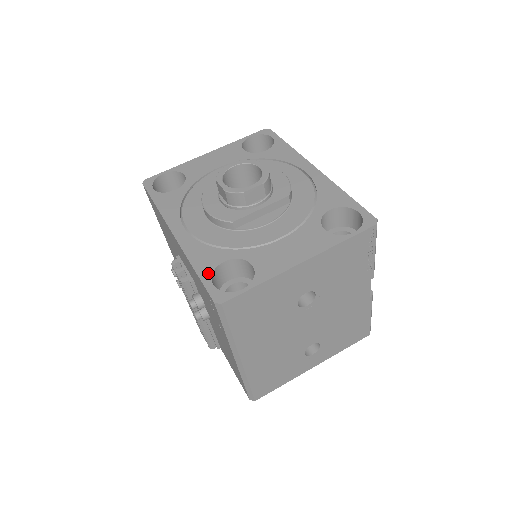
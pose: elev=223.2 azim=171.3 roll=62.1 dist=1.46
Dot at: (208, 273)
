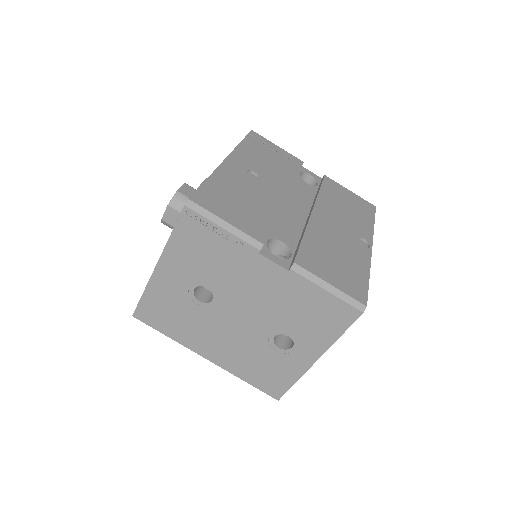
Dot at: occluded
